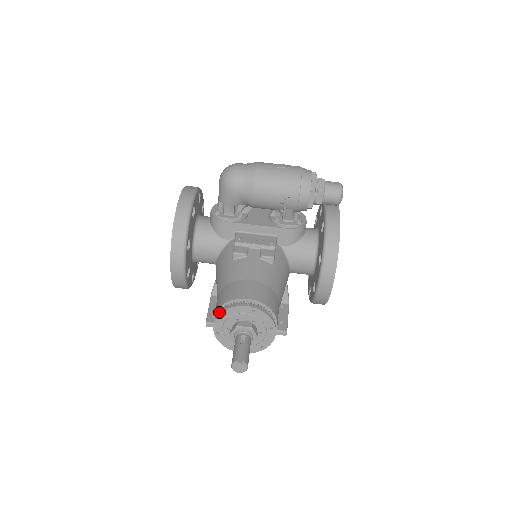
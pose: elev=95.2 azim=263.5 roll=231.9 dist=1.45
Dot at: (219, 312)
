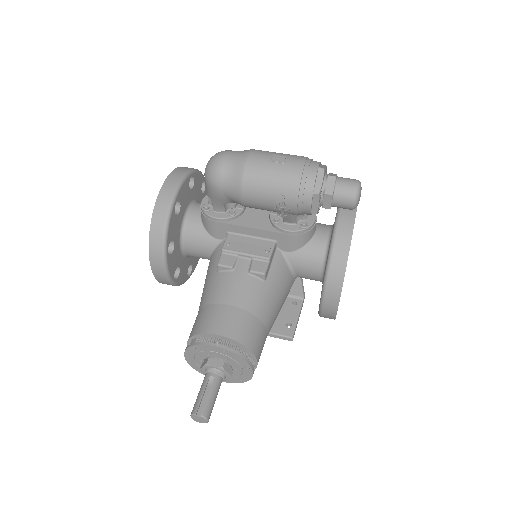
Dot at: (188, 344)
